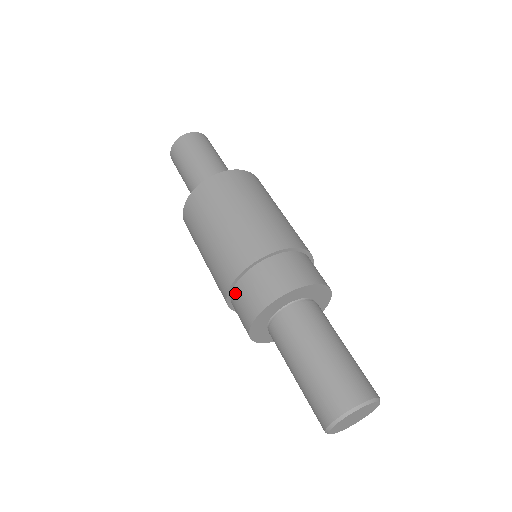
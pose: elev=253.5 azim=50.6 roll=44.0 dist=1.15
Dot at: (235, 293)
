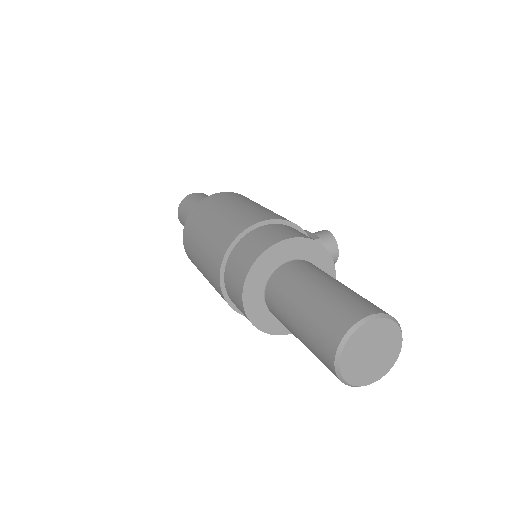
Dot at: (239, 310)
